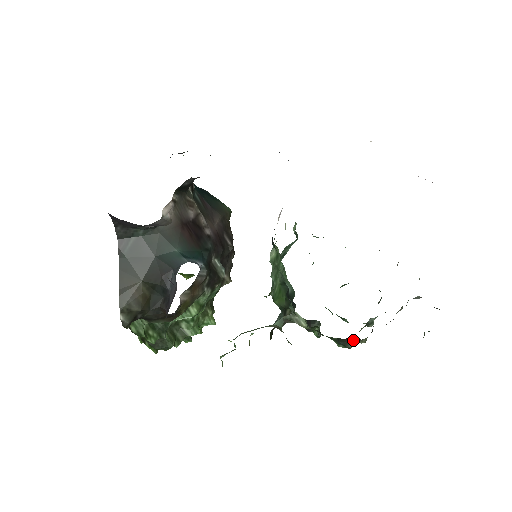
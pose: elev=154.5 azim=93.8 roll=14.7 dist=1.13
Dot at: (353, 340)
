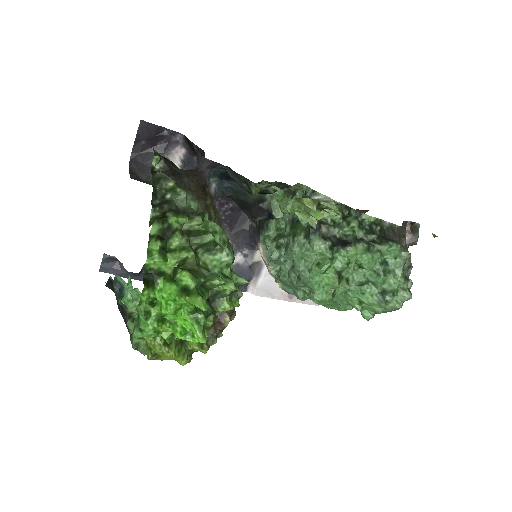
Dot at: occluded
